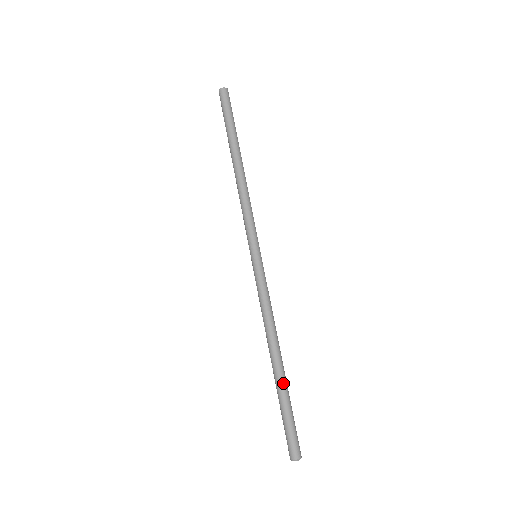
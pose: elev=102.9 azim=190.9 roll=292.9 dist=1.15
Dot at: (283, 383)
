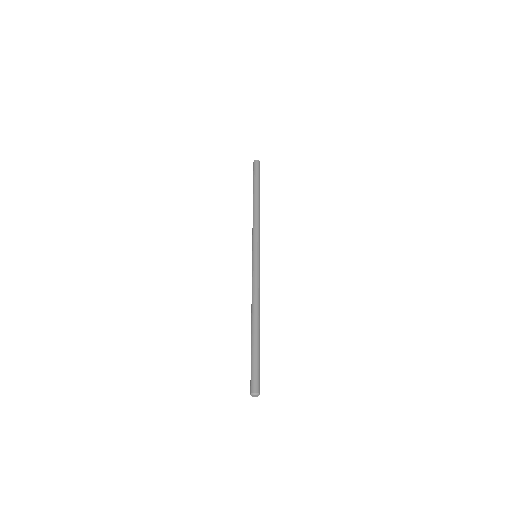
Dot at: (257, 338)
